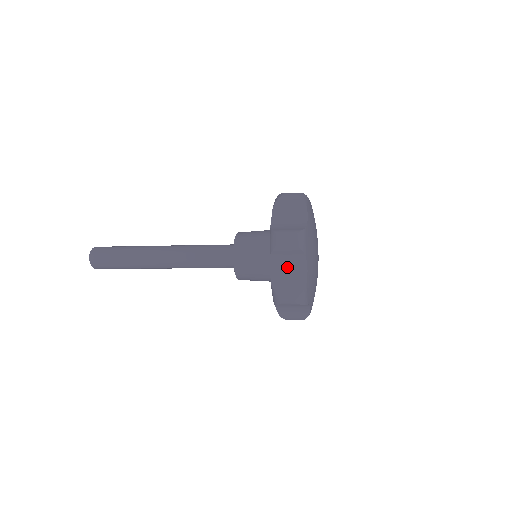
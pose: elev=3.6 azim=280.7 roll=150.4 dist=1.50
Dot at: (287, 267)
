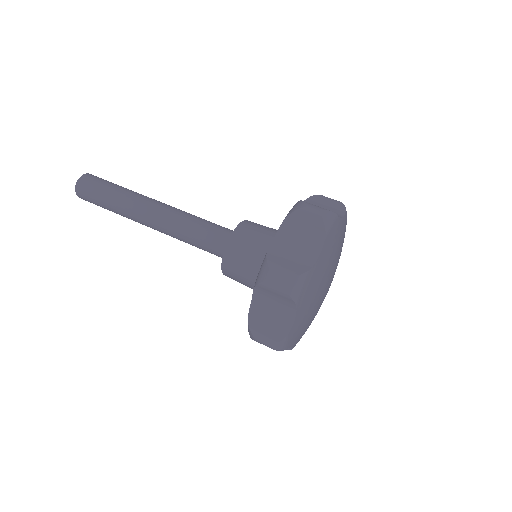
Dot at: occluded
